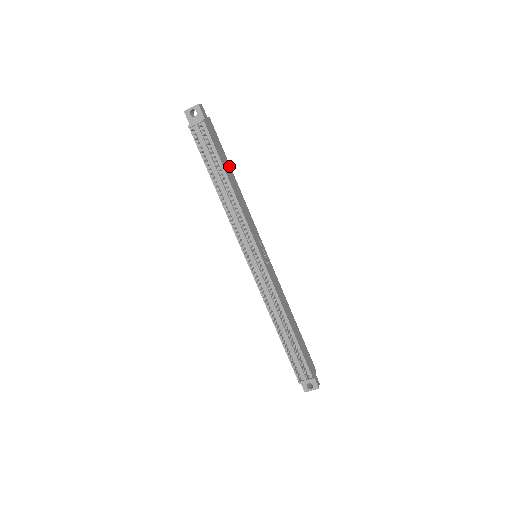
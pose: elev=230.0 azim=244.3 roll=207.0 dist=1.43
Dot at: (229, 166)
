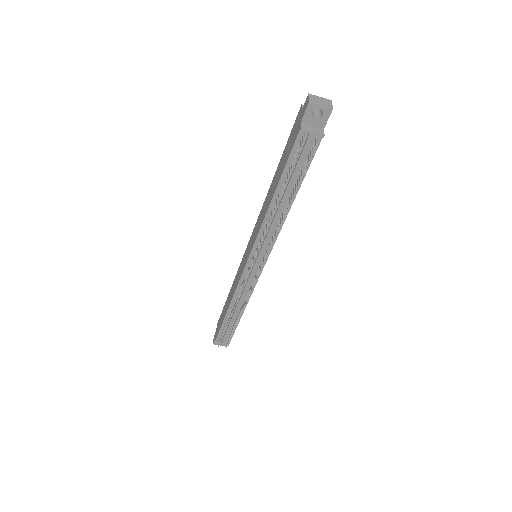
Dot at: occluded
